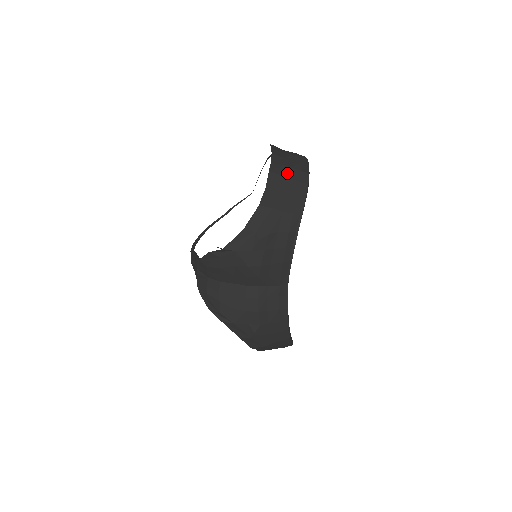
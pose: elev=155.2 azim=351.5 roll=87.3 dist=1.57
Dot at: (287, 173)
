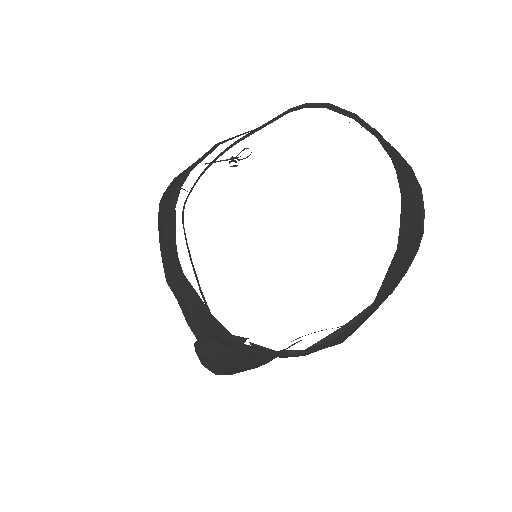
Dot at: (410, 242)
